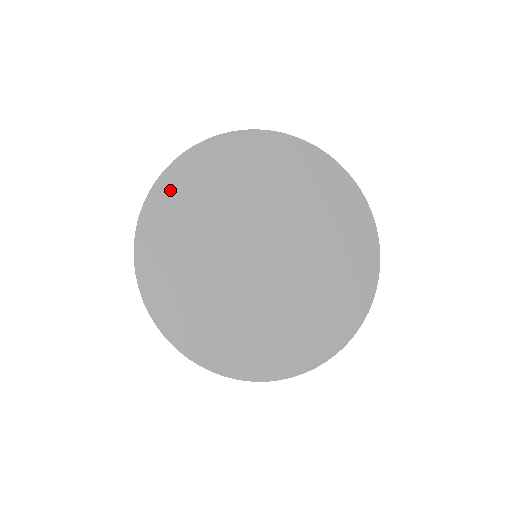
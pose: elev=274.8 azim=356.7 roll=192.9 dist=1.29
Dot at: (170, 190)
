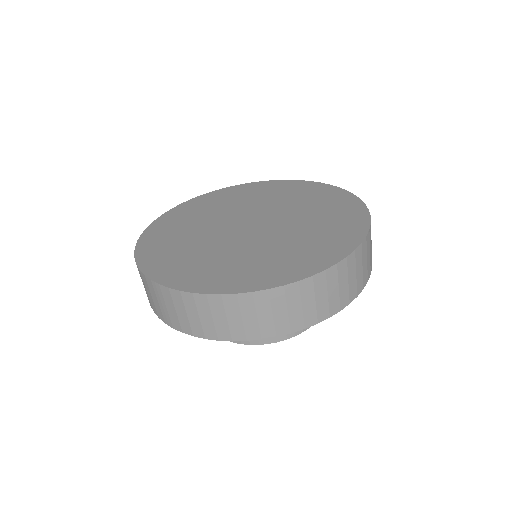
Dot at: (236, 190)
